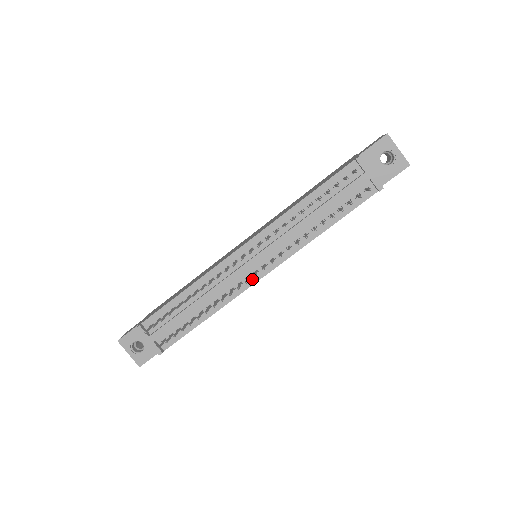
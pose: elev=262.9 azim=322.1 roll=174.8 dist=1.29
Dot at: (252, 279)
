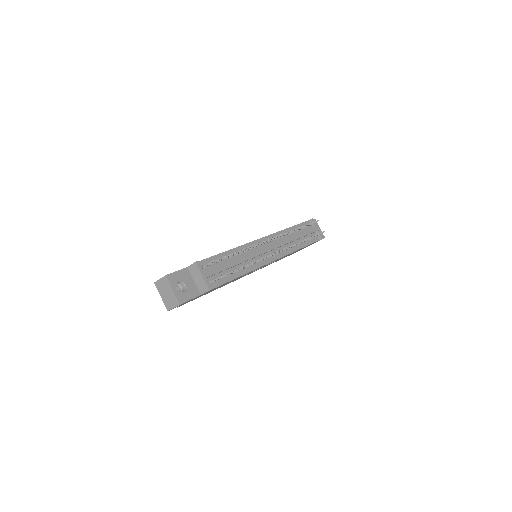
Dot at: (267, 260)
